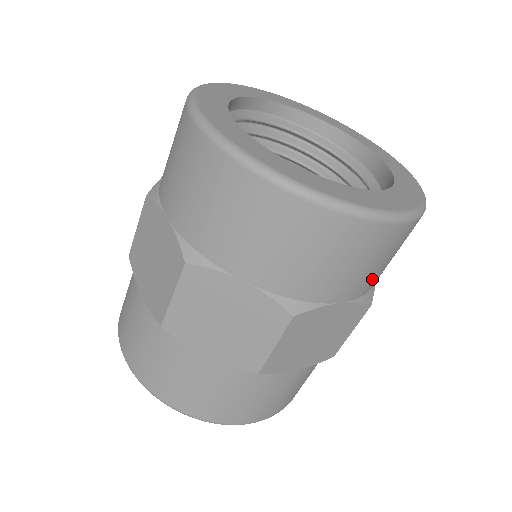
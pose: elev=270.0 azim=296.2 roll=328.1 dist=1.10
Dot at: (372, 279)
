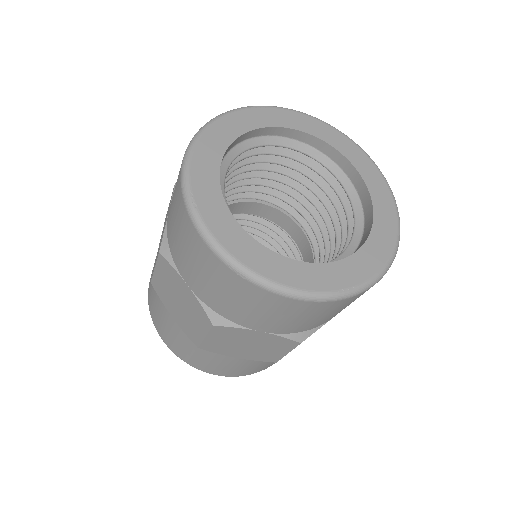
Dot at: (295, 326)
